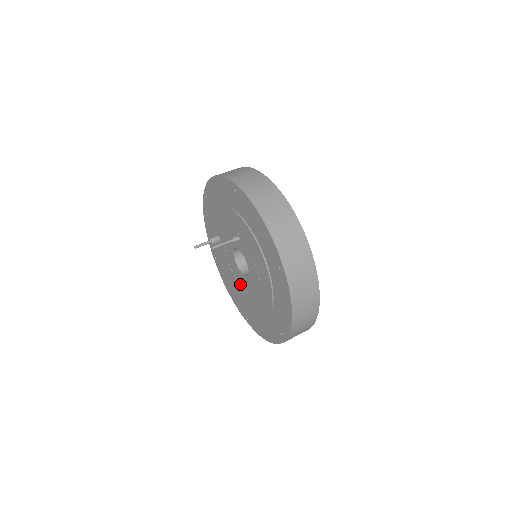
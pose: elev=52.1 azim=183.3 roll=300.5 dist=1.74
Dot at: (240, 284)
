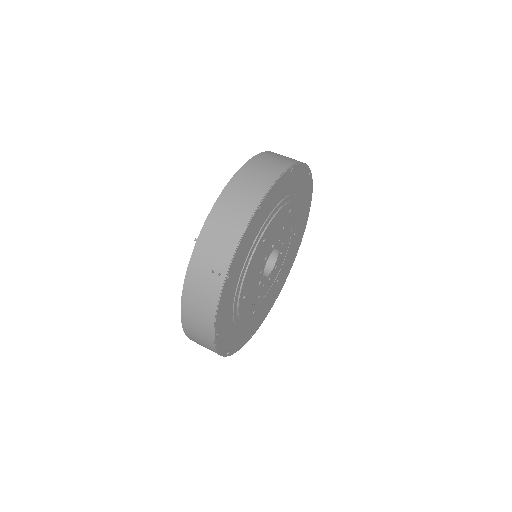
Dot at: occluded
